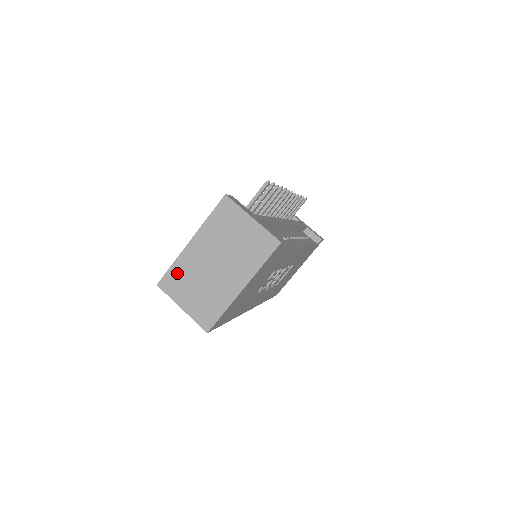
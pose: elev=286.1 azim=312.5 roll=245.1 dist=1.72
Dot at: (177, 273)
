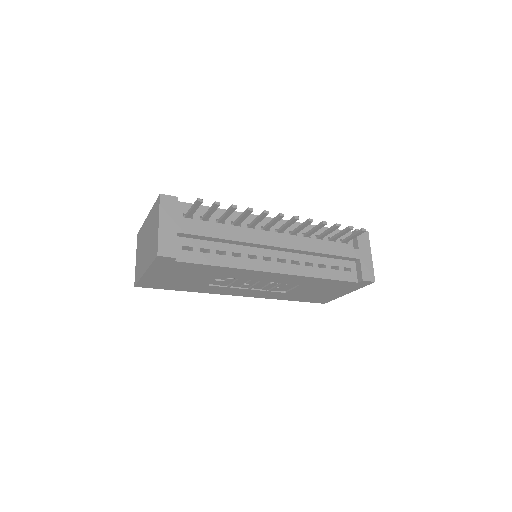
Dot at: (141, 234)
